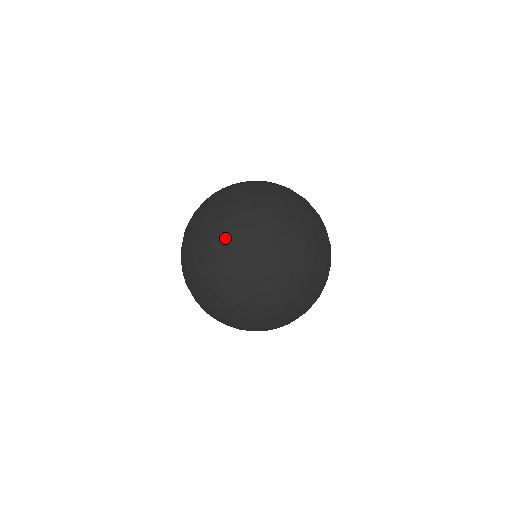
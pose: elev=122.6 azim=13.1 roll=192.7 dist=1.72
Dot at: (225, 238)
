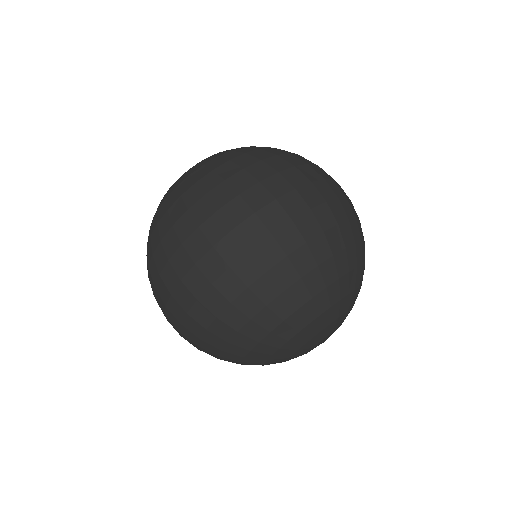
Dot at: (251, 256)
